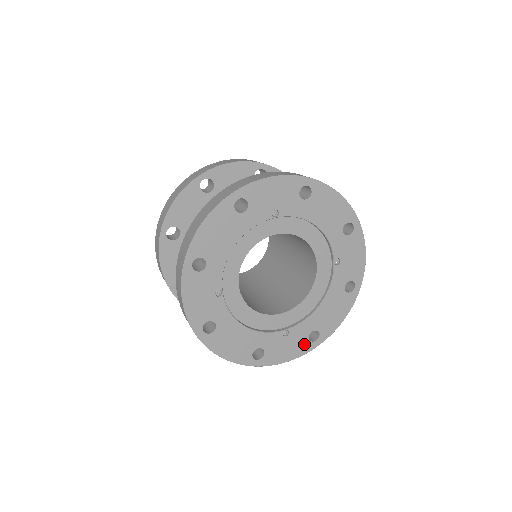
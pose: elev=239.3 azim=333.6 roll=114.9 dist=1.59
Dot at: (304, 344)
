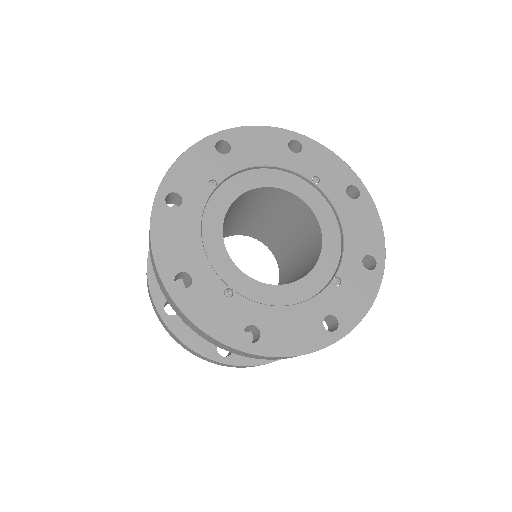
Dot at: (234, 330)
